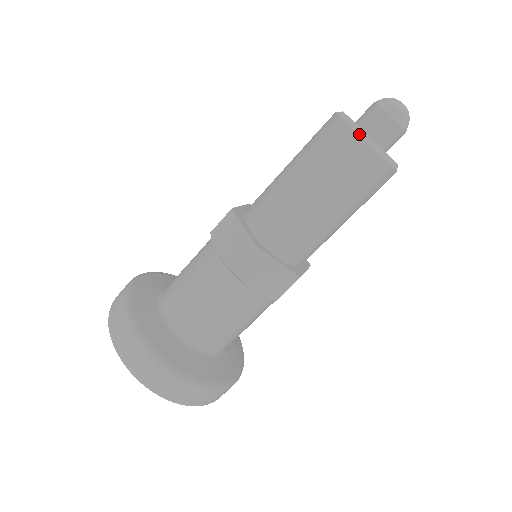
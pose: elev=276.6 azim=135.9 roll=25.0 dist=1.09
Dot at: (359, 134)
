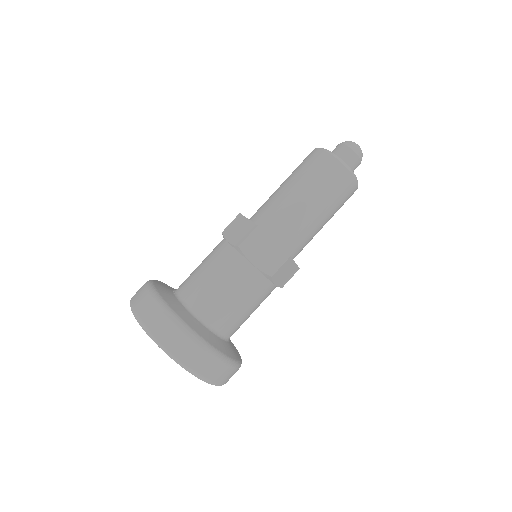
Dot at: (351, 172)
